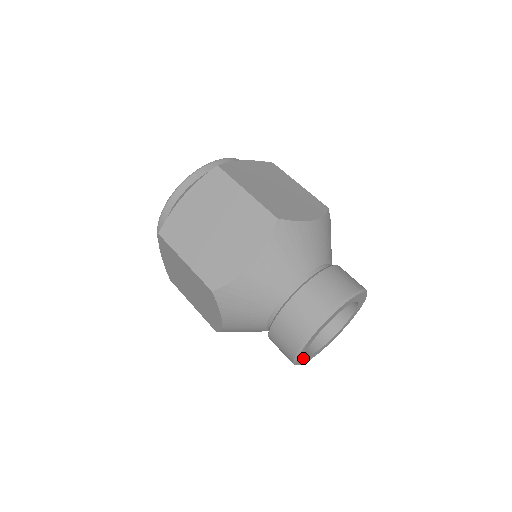
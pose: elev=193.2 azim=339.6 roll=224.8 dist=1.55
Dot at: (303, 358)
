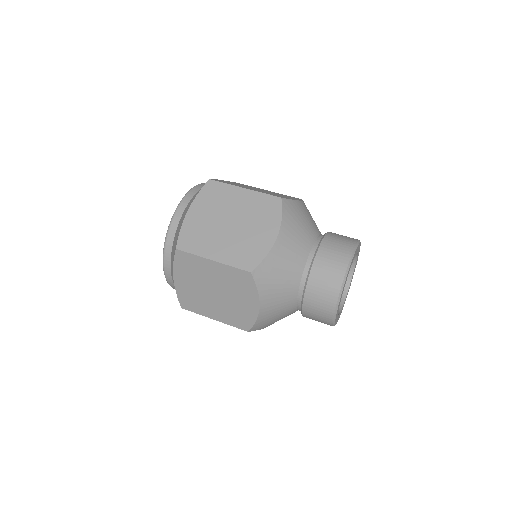
Dot at: (340, 312)
